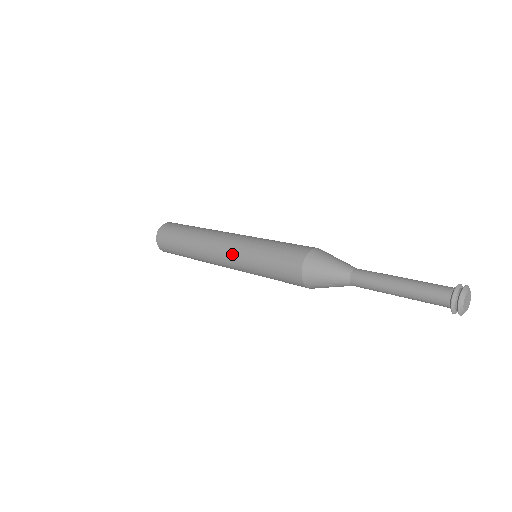
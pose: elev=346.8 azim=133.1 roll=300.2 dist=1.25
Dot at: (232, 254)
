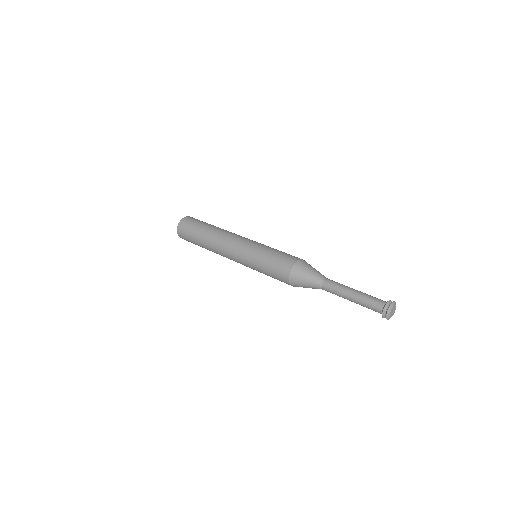
Dot at: (244, 244)
